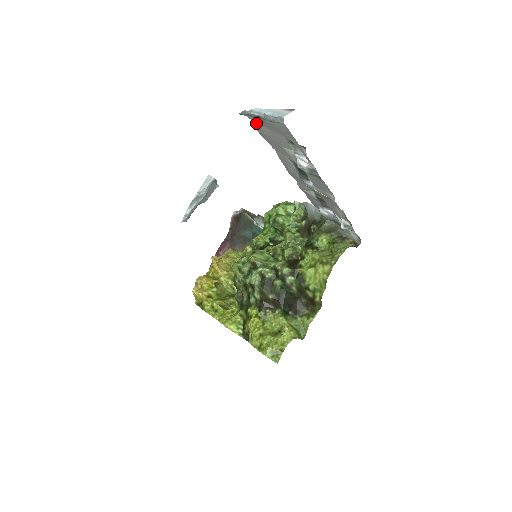
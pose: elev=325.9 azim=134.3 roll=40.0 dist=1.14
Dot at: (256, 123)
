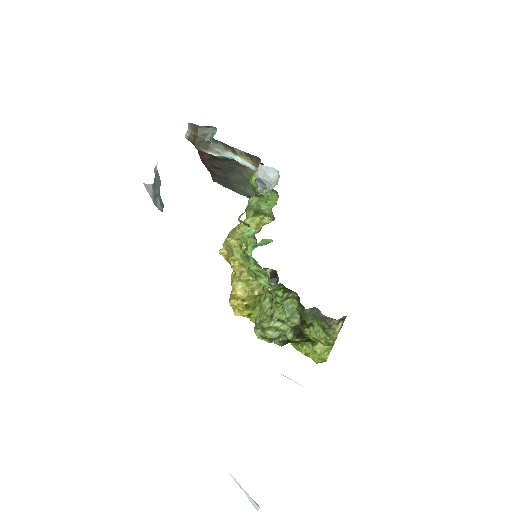
Dot at: occluded
